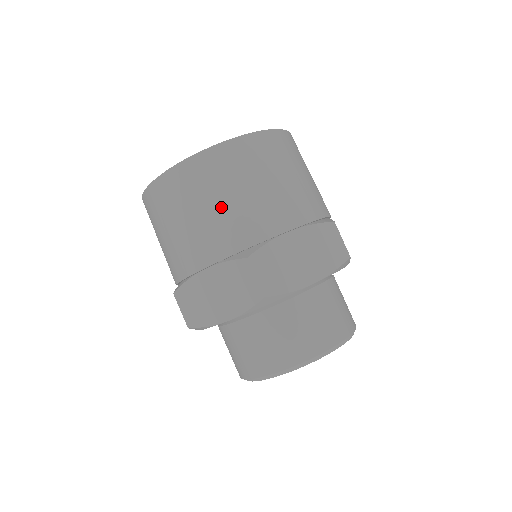
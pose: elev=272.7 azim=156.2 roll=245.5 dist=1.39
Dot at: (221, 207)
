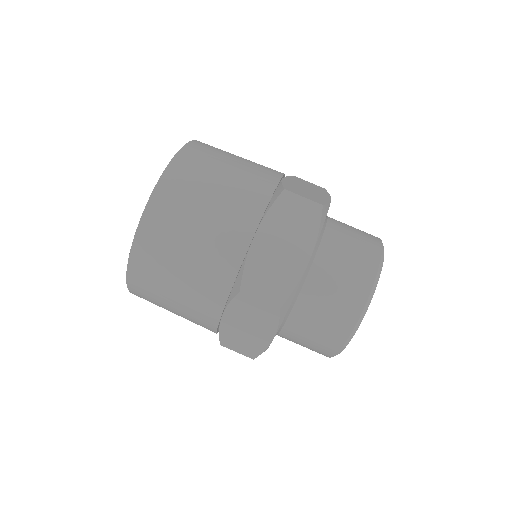
Dot at: (228, 178)
